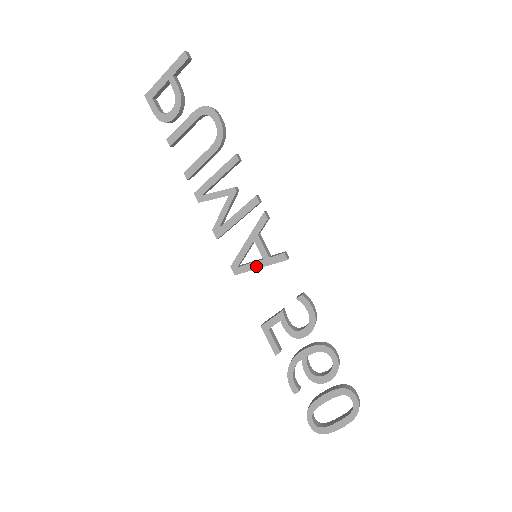
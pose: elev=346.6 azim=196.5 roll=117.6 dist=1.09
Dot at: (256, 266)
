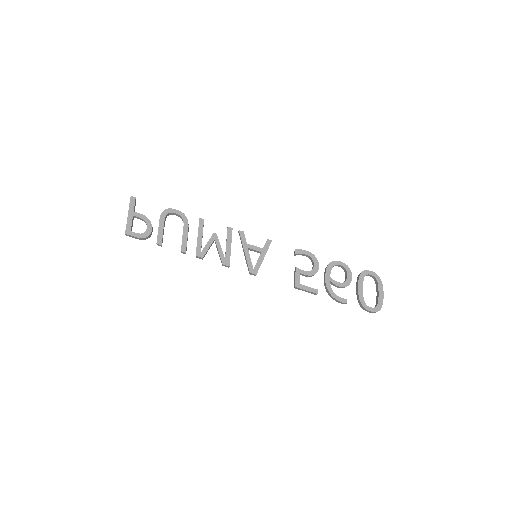
Dot at: (261, 259)
